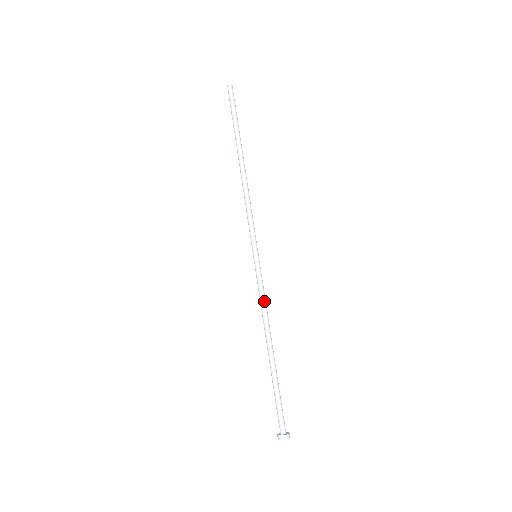
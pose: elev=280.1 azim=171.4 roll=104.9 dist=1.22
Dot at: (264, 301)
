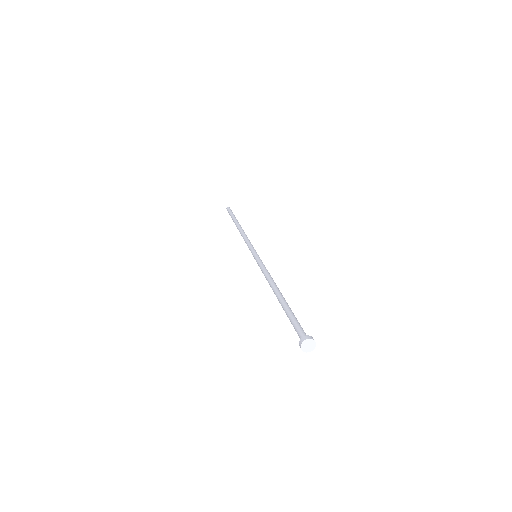
Dot at: (266, 271)
